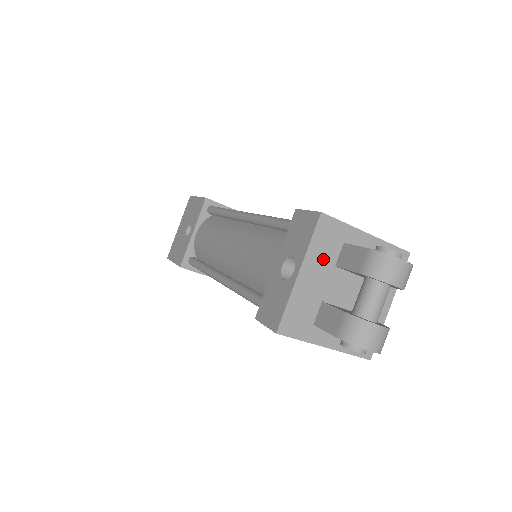
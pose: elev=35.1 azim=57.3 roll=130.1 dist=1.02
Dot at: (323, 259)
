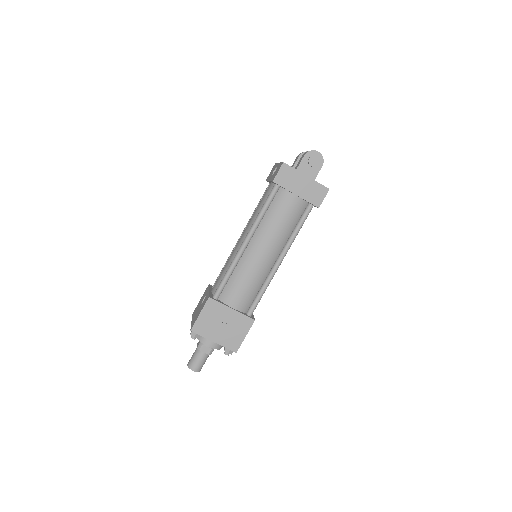
Dot at: occluded
